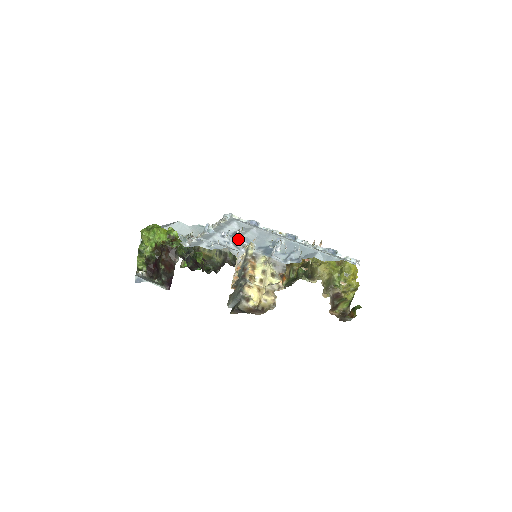
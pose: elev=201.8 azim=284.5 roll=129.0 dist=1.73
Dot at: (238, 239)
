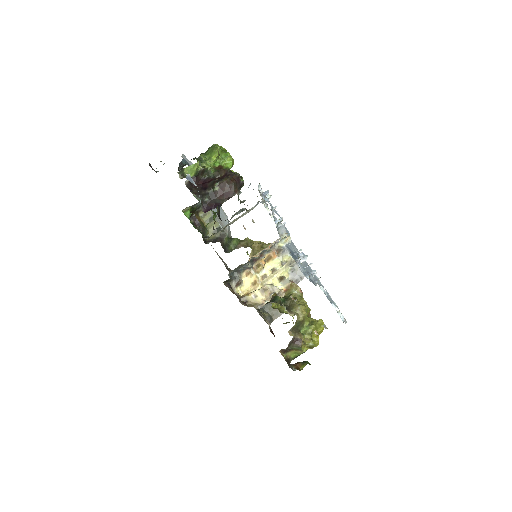
Dot at: (284, 224)
